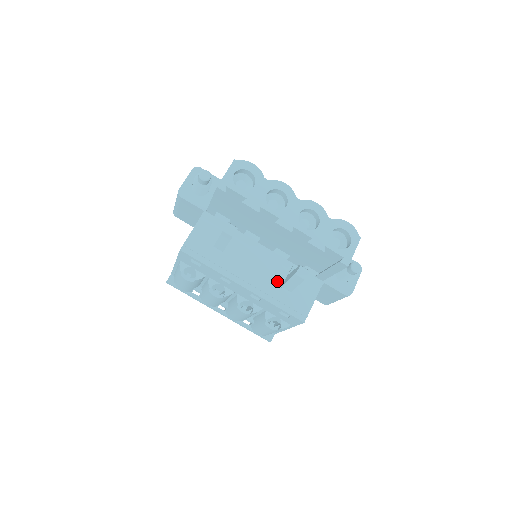
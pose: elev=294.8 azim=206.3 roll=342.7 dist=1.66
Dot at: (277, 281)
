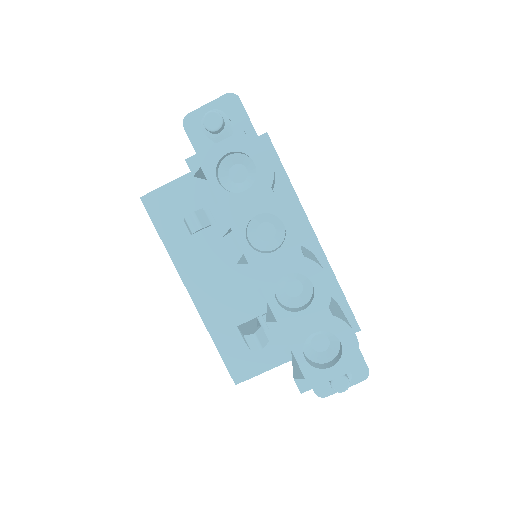
Dot at: (237, 315)
